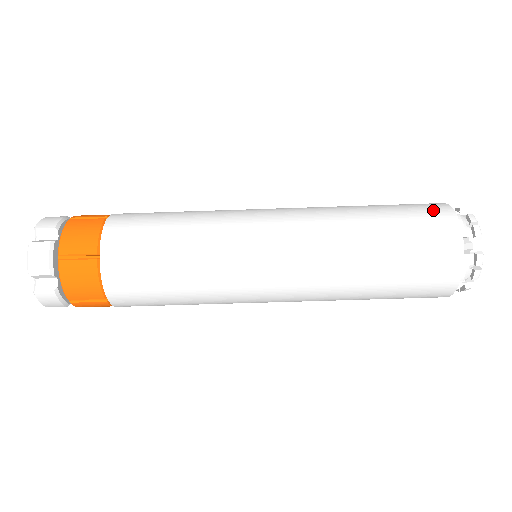
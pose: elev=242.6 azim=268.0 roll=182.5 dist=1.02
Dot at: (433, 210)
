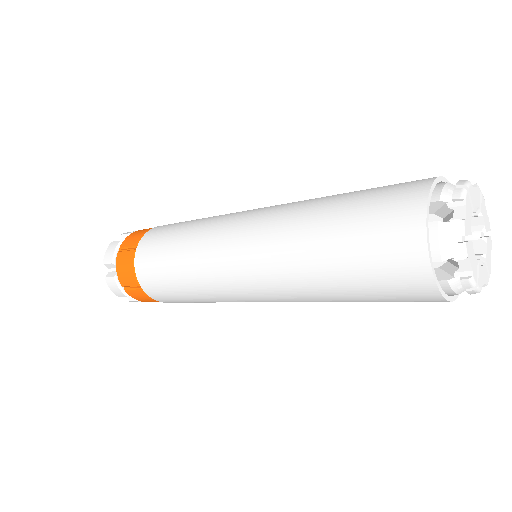
Dot at: (410, 288)
